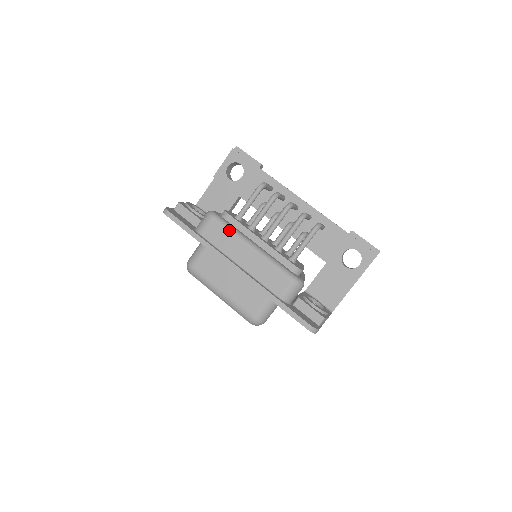
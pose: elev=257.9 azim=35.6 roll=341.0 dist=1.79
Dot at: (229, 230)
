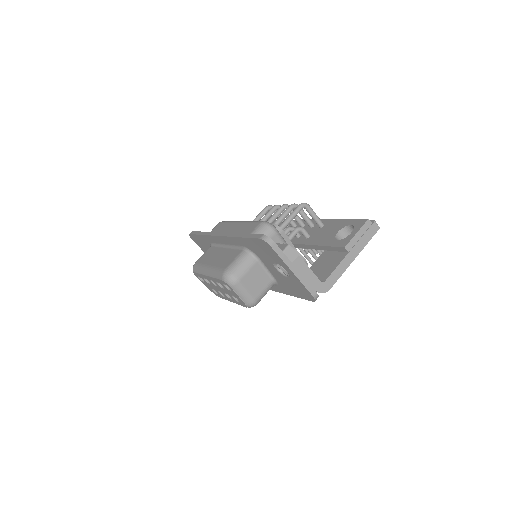
Dot at: (228, 222)
